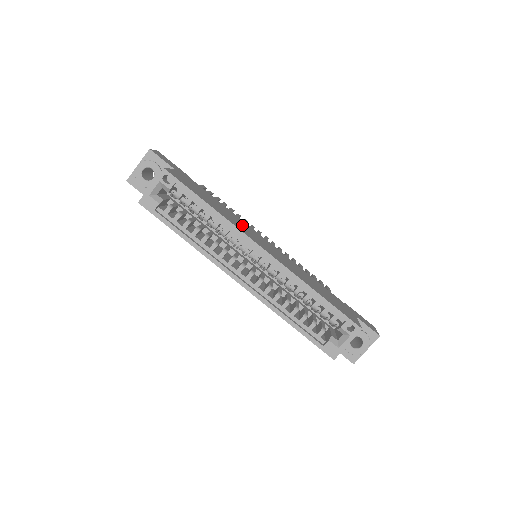
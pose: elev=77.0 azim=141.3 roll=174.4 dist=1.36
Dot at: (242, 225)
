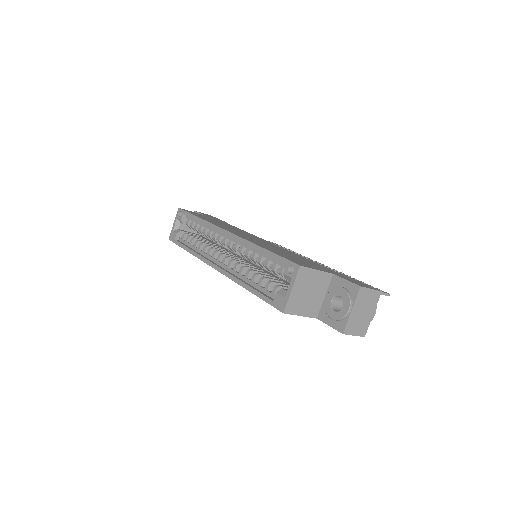
Dot at: (236, 230)
